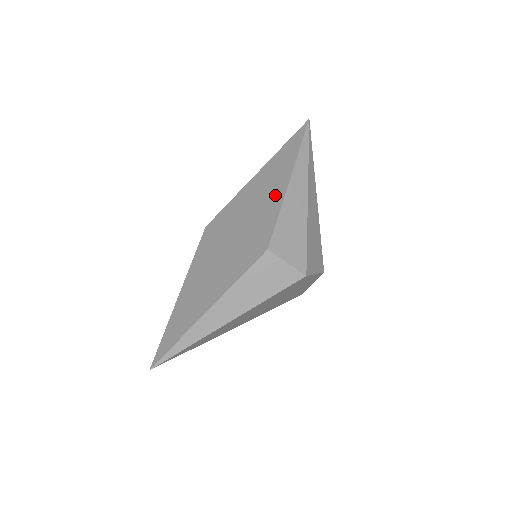
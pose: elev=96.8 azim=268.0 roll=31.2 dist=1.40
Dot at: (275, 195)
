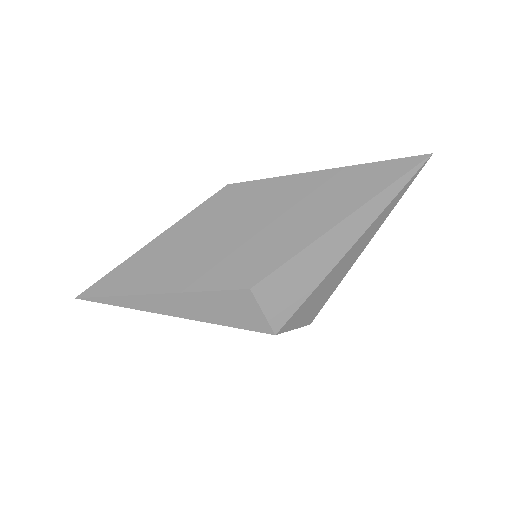
Dot at: (311, 225)
